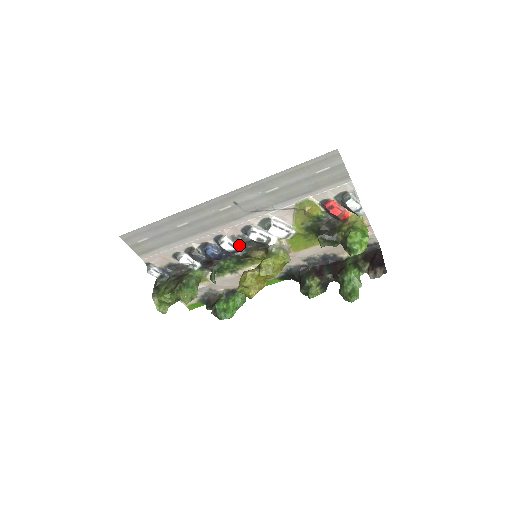
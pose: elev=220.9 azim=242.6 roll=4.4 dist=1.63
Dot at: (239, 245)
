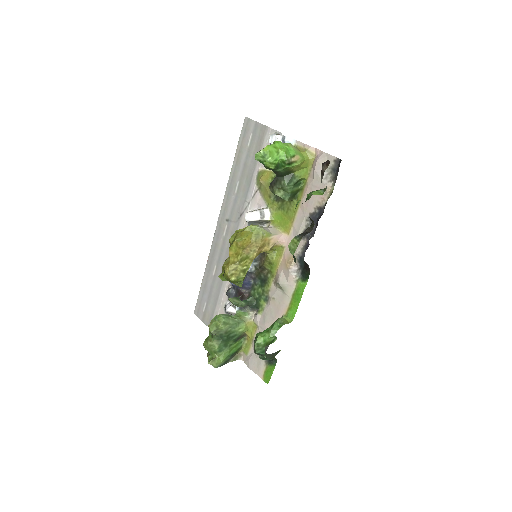
Dot at: occluded
